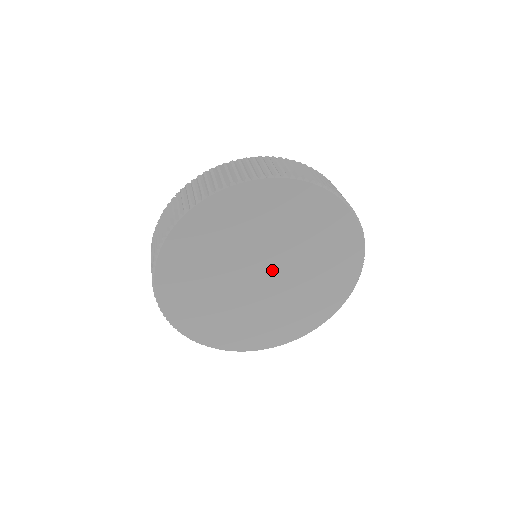
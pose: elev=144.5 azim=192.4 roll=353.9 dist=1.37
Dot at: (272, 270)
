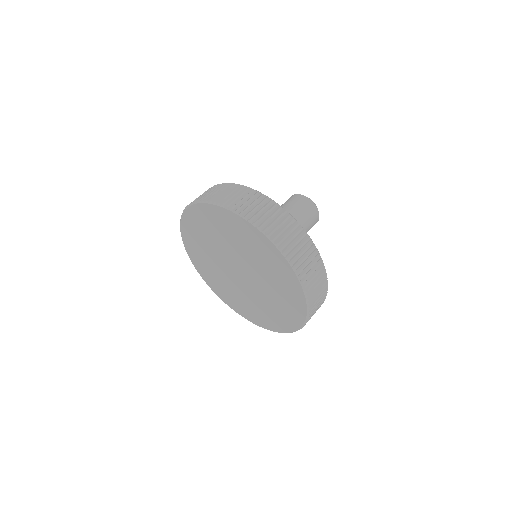
Dot at: (245, 278)
